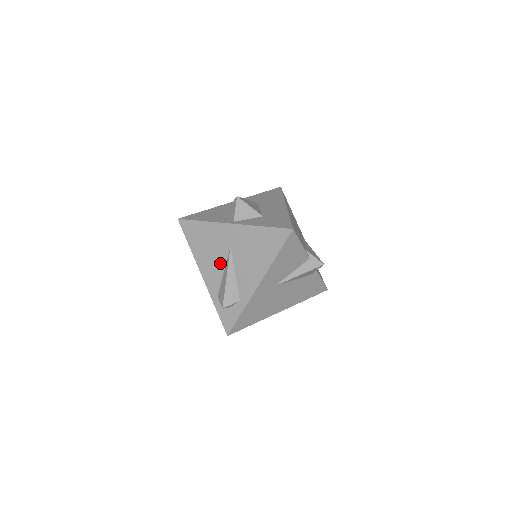
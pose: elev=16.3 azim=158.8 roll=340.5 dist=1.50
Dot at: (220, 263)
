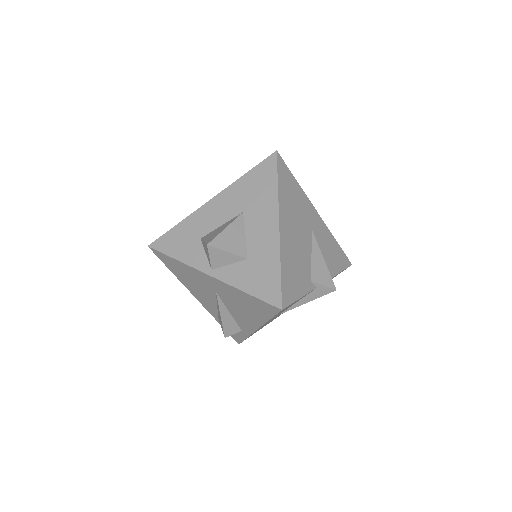
Dot at: (210, 298)
